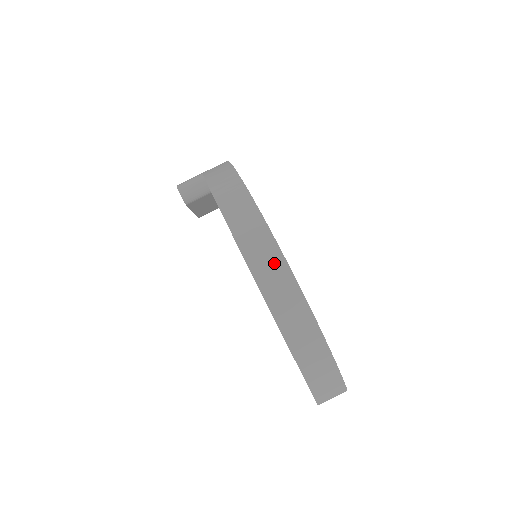
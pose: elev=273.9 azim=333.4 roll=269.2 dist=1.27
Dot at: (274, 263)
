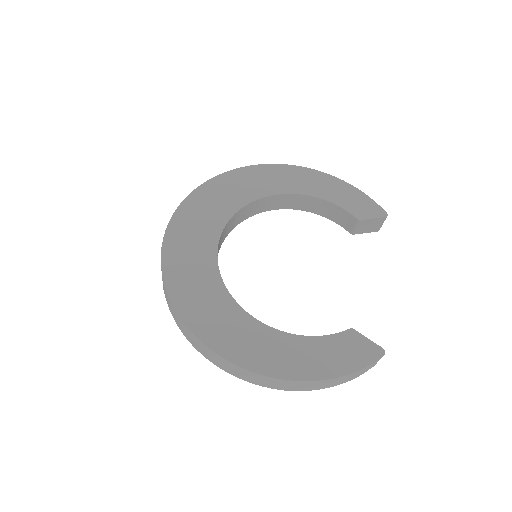
Dot at: (250, 375)
